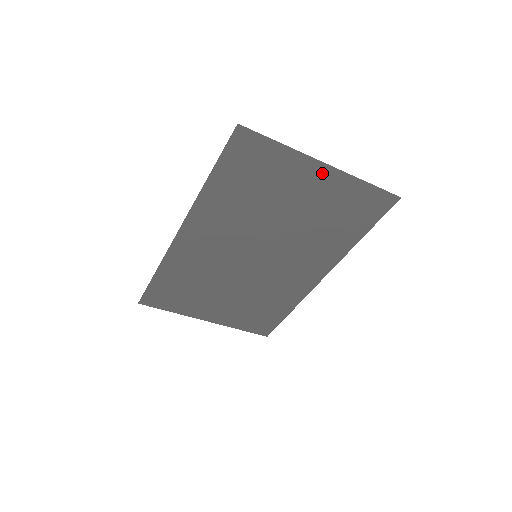
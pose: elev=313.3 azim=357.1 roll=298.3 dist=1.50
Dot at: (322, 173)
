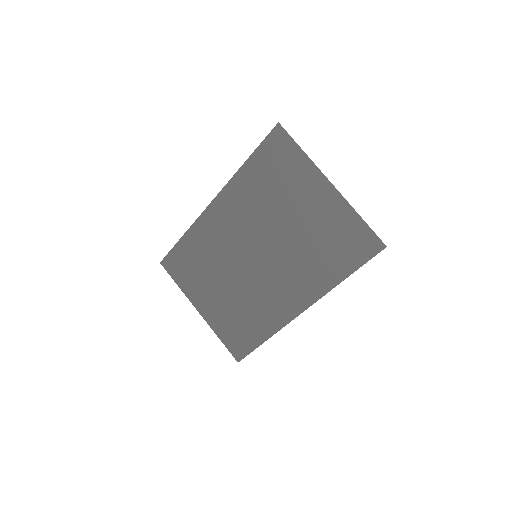
Dot at: (326, 191)
